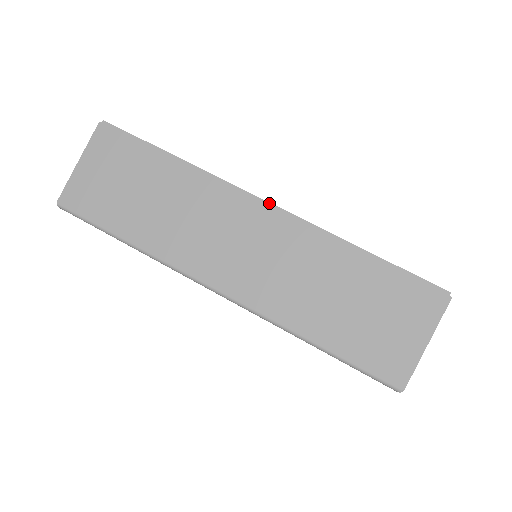
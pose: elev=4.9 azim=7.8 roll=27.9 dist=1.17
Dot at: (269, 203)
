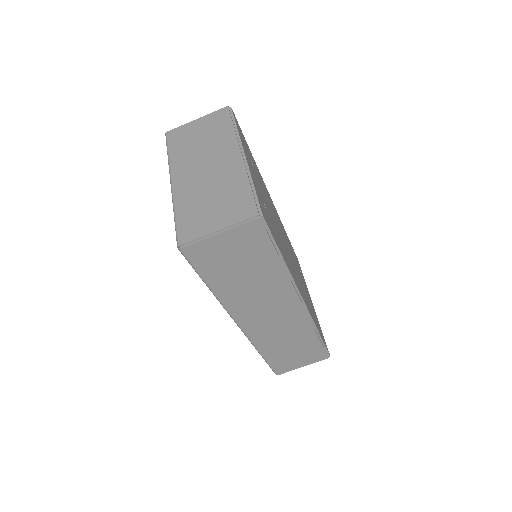
Dot at: (305, 304)
